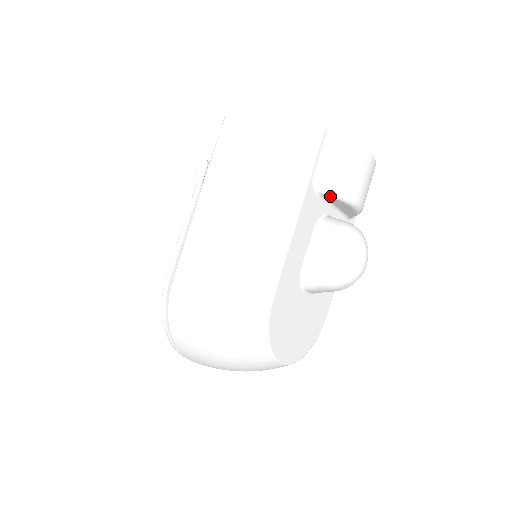
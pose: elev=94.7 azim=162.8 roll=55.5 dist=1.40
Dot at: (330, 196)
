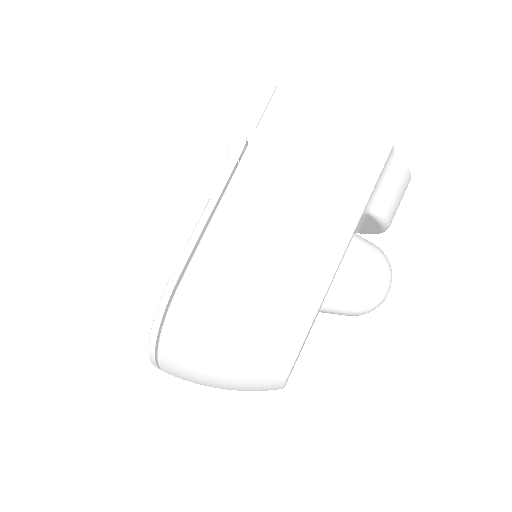
Dot at: (374, 217)
